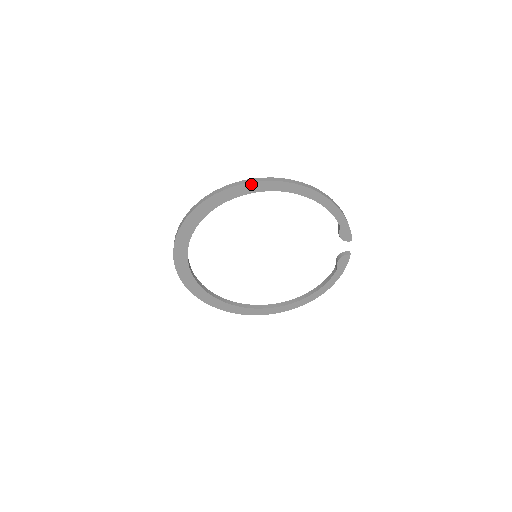
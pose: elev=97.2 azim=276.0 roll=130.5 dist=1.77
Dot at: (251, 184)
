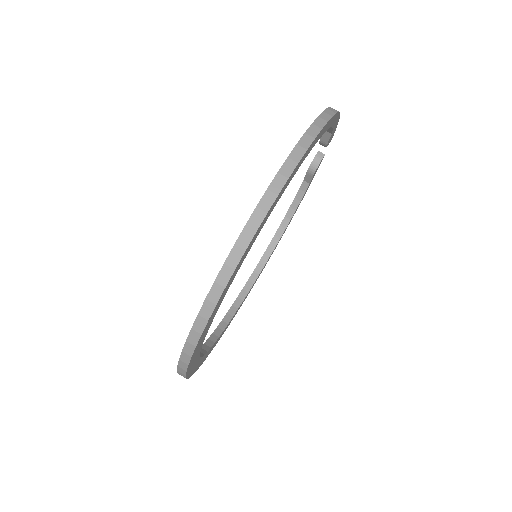
Dot at: (285, 183)
